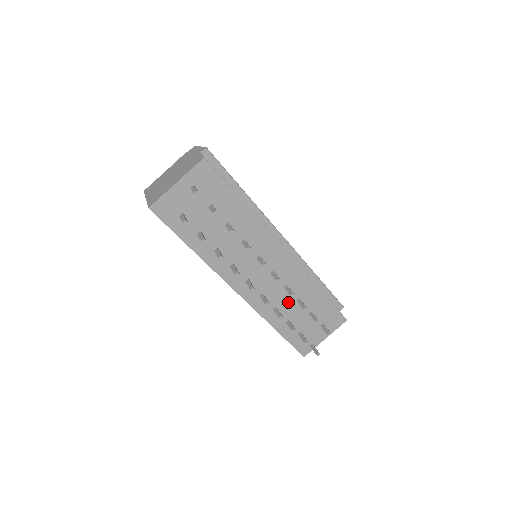
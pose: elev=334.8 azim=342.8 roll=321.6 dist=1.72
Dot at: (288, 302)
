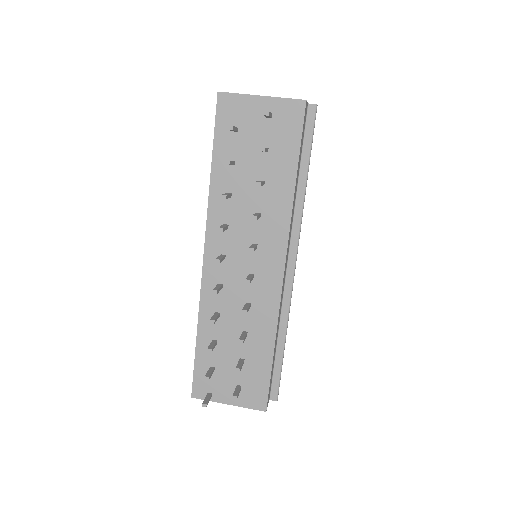
Dot at: (235, 322)
